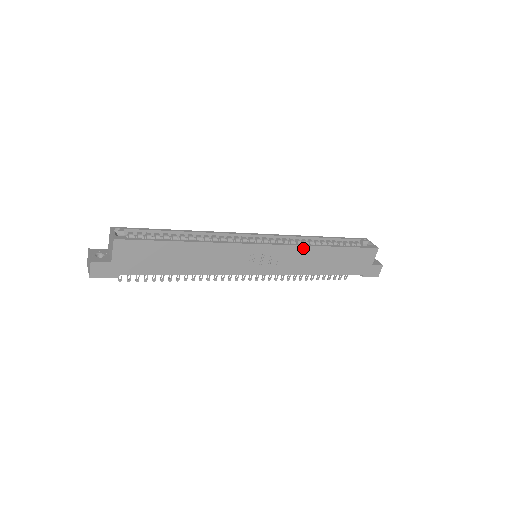
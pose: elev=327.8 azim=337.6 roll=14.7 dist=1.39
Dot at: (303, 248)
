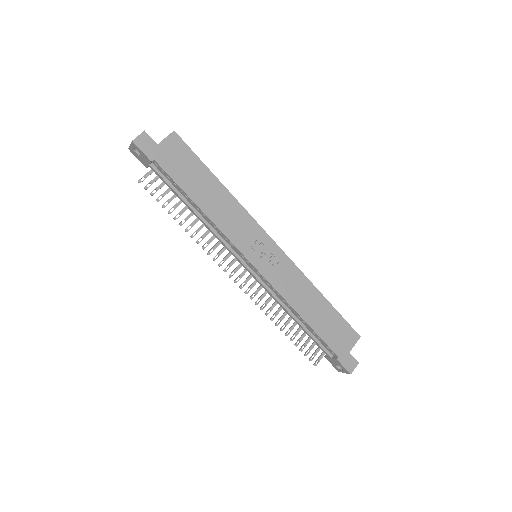
Dot at: (300, 274)
